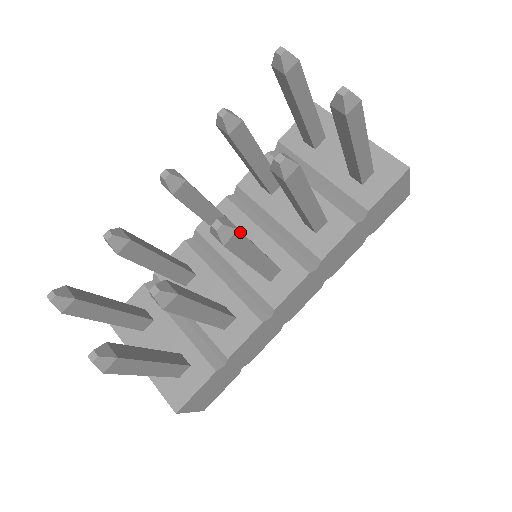
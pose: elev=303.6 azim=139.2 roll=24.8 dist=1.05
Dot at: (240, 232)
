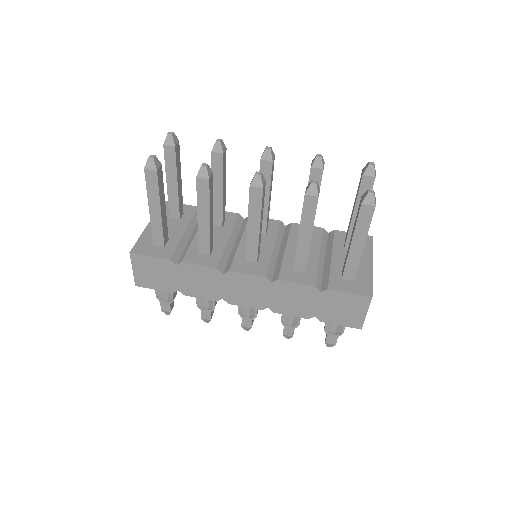
Dot at: (263, 191)
